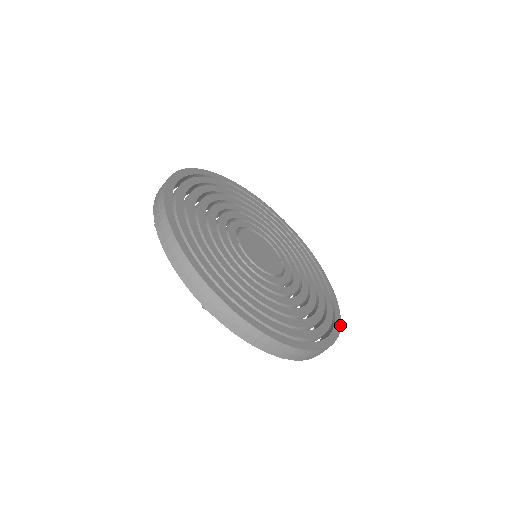
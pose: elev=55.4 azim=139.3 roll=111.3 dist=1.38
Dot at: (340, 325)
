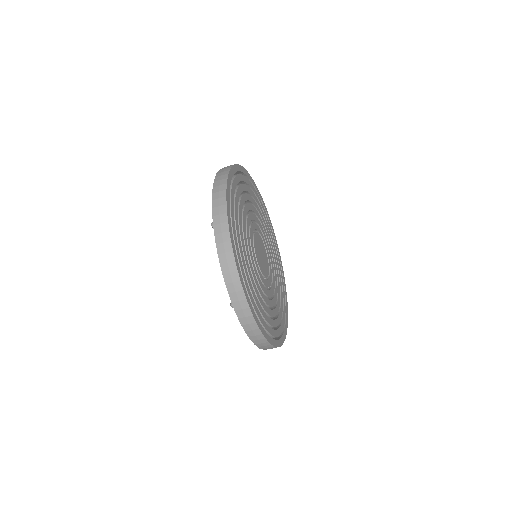
Dot at: occluded
